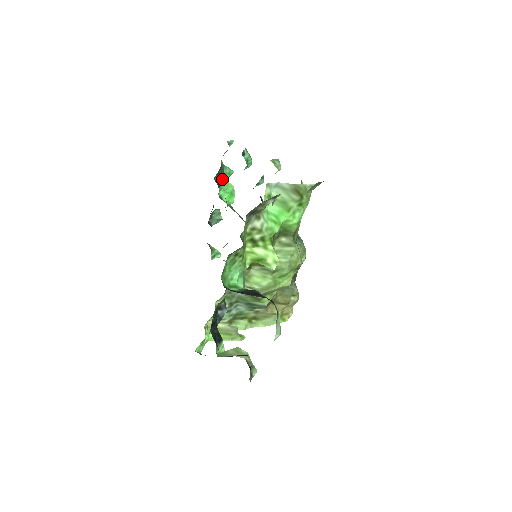
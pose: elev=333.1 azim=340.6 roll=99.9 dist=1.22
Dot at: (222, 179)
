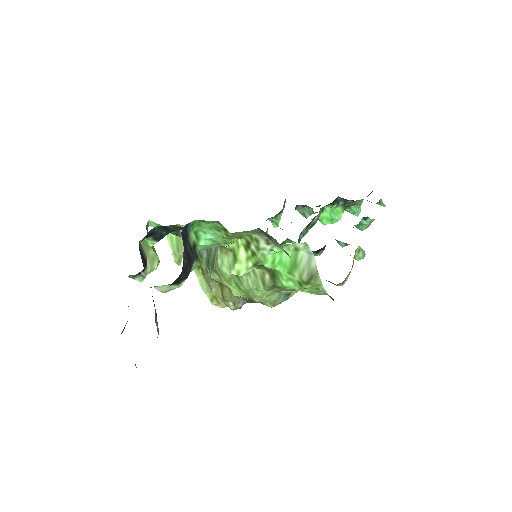
Dot at: (343, 206)
